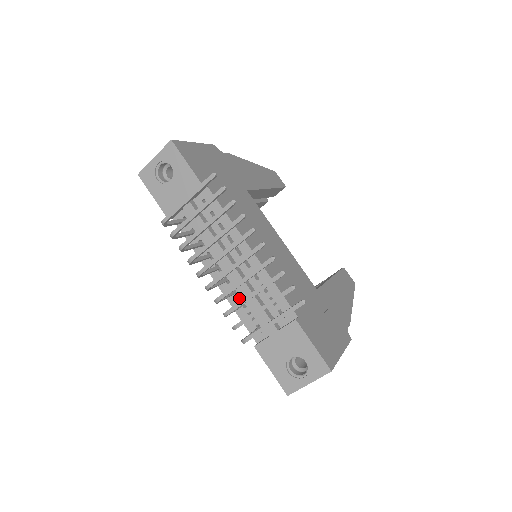
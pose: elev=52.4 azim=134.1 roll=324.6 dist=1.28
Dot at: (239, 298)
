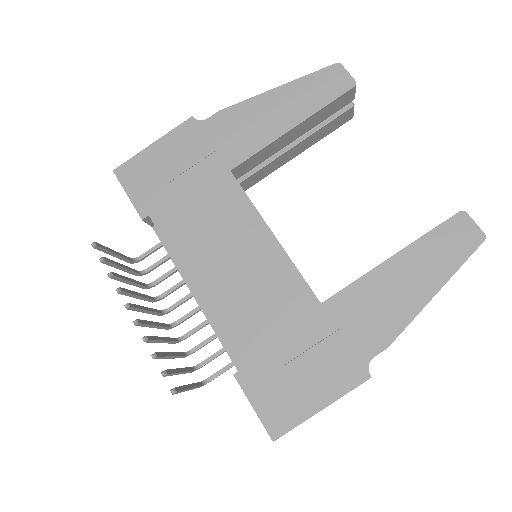
Dot at: occluded
